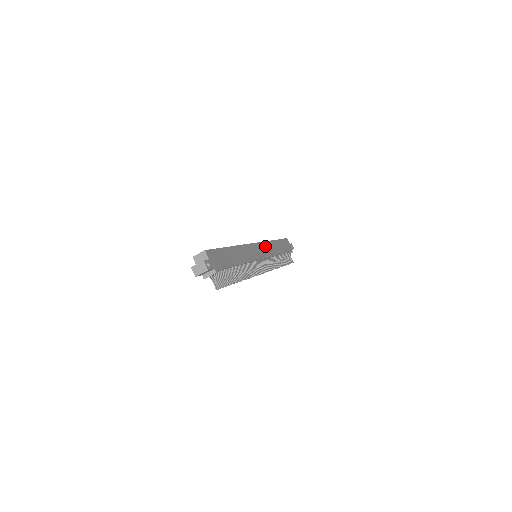
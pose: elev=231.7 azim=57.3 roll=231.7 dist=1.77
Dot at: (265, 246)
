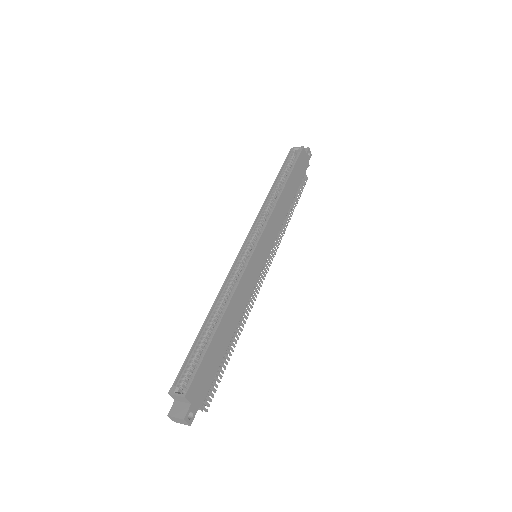
Dot at: (270, 227)
